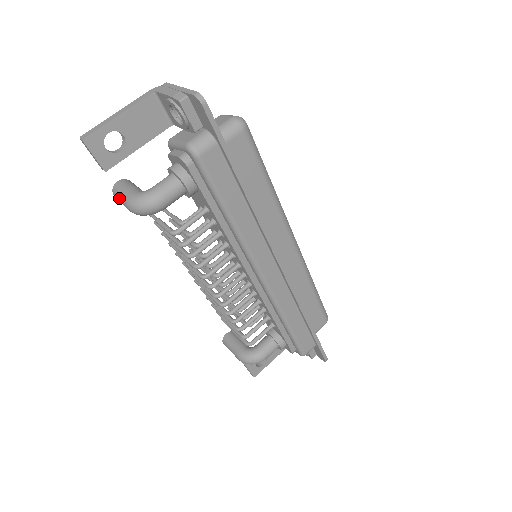
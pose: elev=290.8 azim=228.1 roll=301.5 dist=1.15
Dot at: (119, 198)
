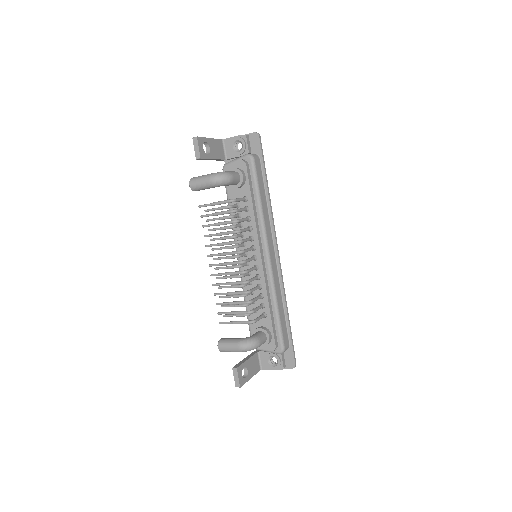
Dot at: (199, 179)
